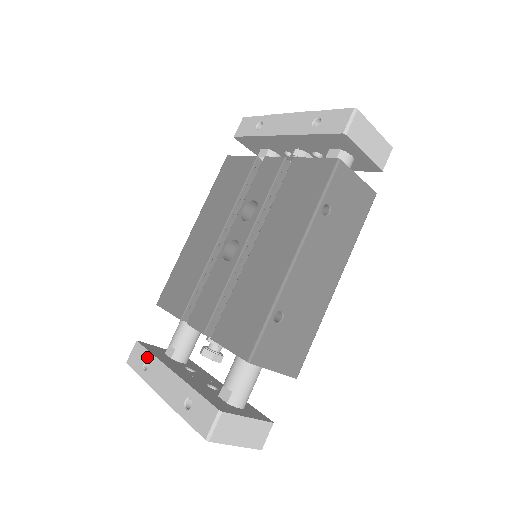
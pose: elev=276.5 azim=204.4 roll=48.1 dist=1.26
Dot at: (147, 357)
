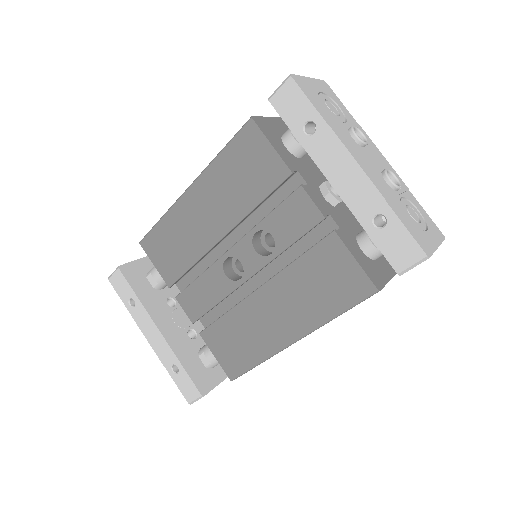
Dot at: (132, 296)
